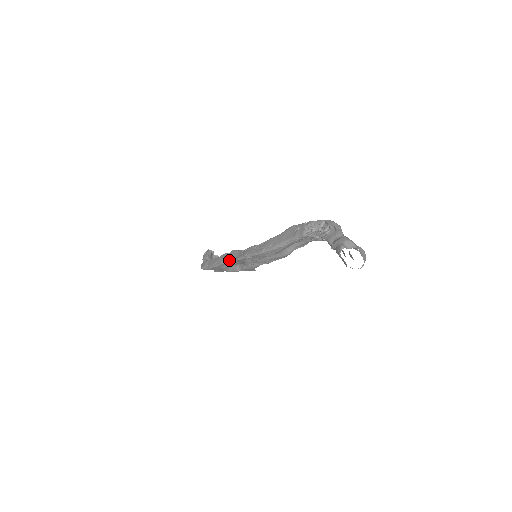
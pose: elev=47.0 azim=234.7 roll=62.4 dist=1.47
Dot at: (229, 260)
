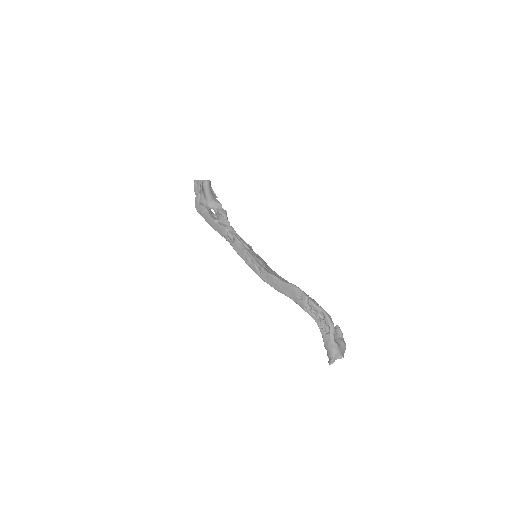
Dot at: (230, 244)
